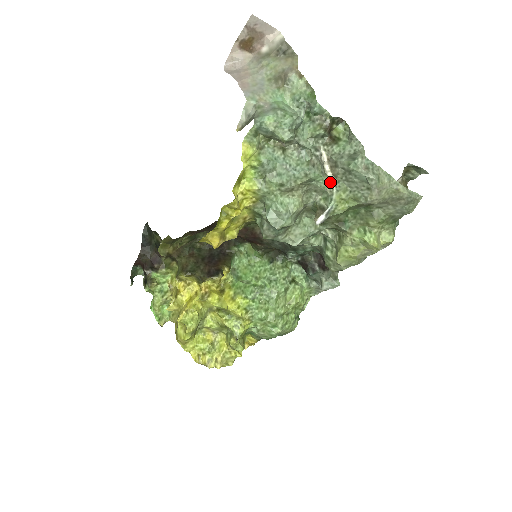
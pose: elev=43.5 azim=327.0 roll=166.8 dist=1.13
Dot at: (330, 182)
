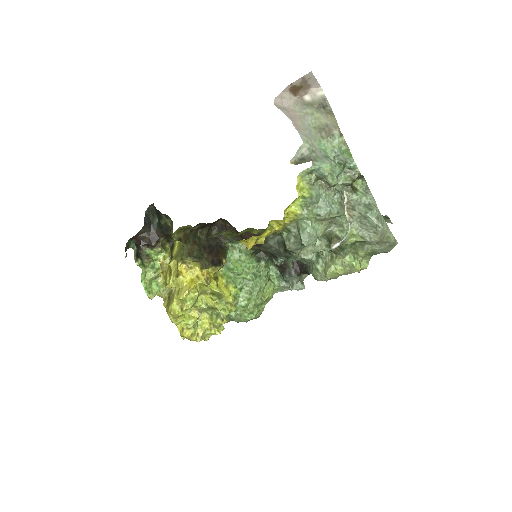
Dot at: (347, 220)
